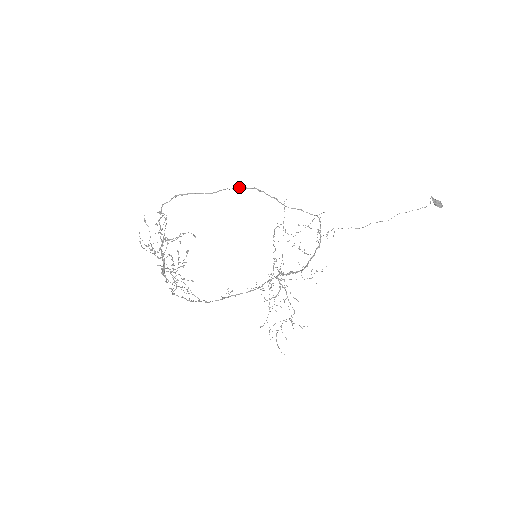
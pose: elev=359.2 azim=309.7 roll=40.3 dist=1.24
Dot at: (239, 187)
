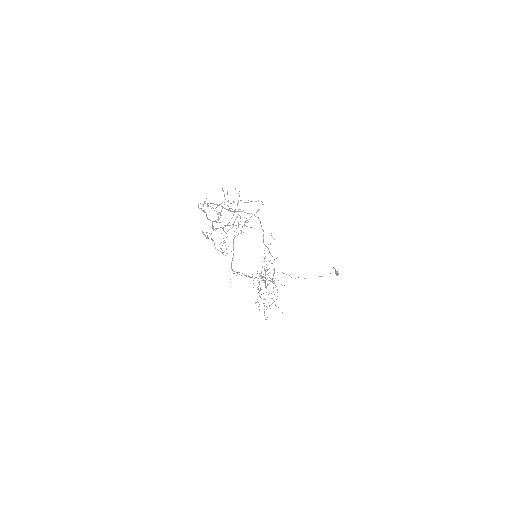
Dot at: occluded
